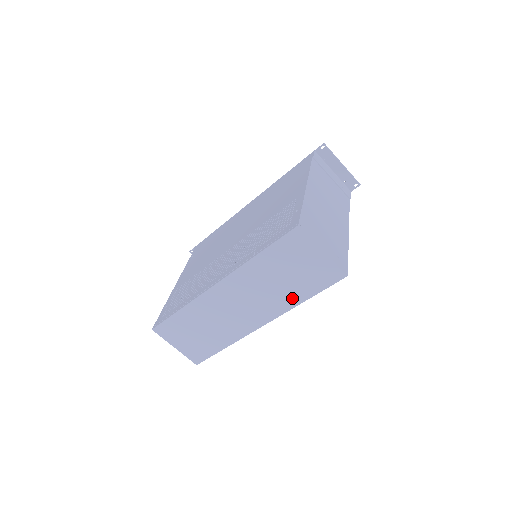
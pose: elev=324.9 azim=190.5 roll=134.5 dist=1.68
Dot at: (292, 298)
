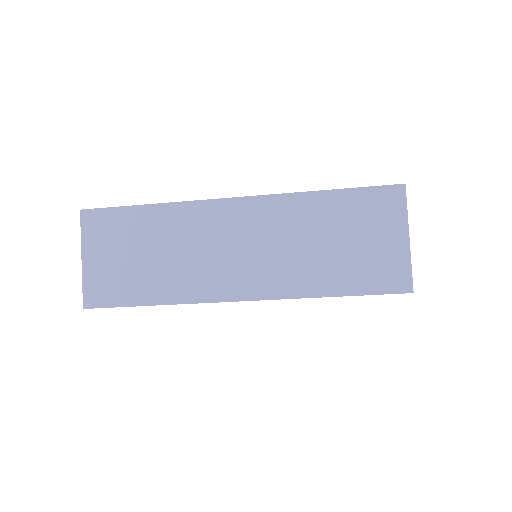
Dot at: (316, 281)
